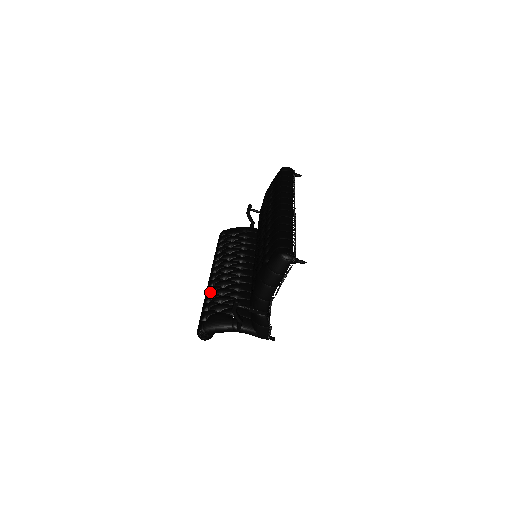
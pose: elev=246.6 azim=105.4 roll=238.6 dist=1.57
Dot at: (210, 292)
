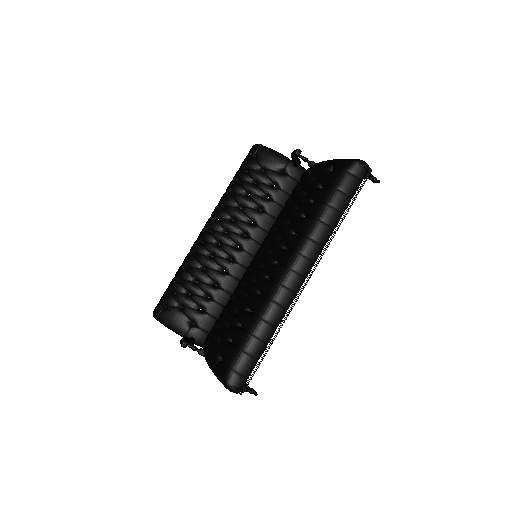
Dot at: (188, 265)
